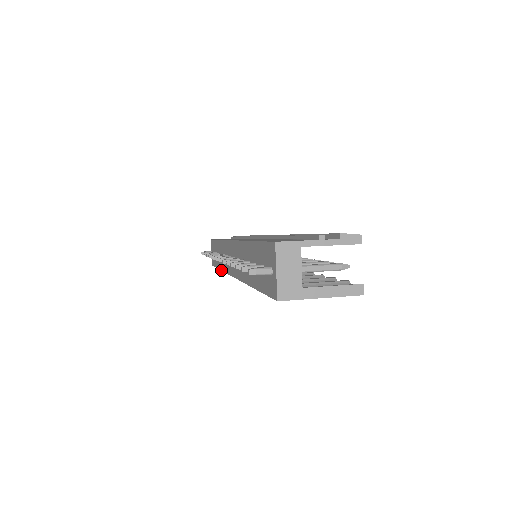
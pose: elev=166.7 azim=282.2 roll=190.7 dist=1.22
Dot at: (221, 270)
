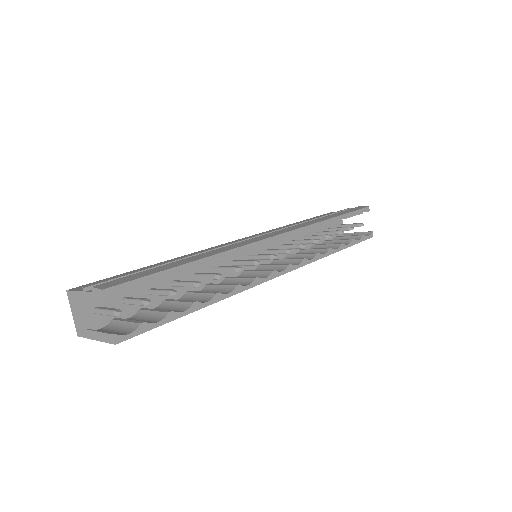
Dot at: occluded
